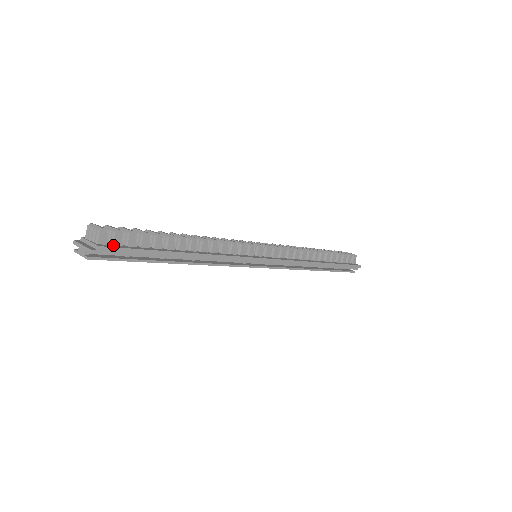
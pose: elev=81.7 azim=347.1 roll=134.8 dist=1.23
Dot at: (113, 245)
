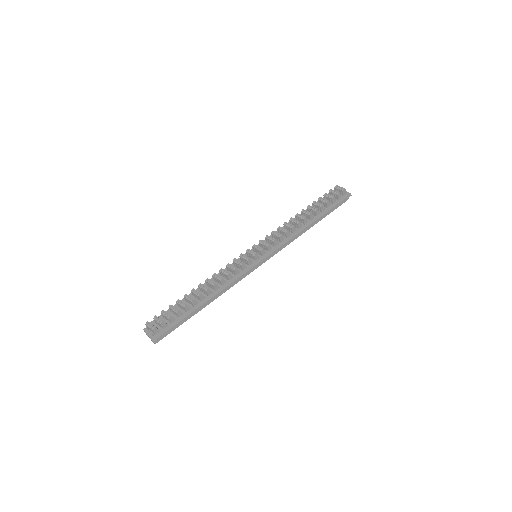
Dot at: (163, 329)
